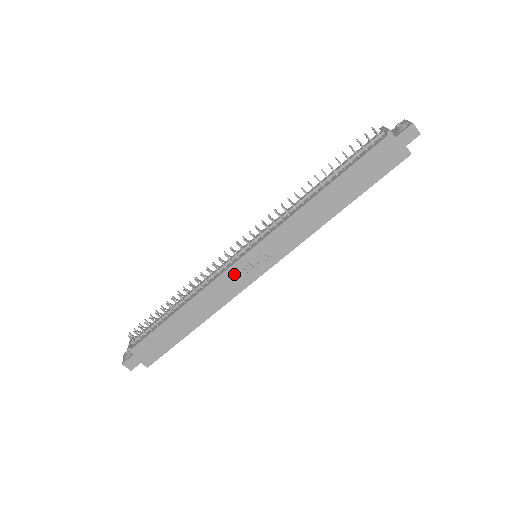
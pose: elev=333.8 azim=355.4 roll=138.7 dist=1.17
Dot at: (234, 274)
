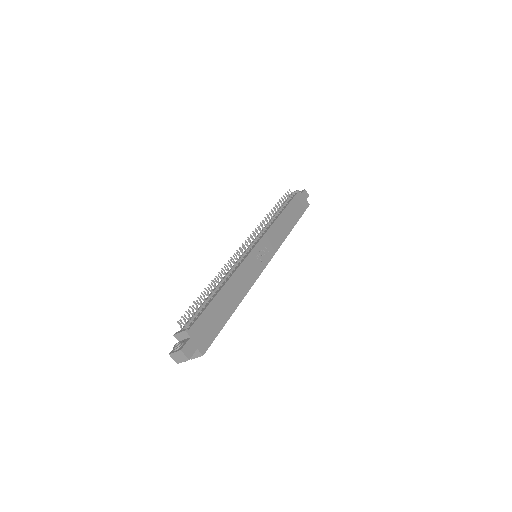
Dot at: (251, 262)
